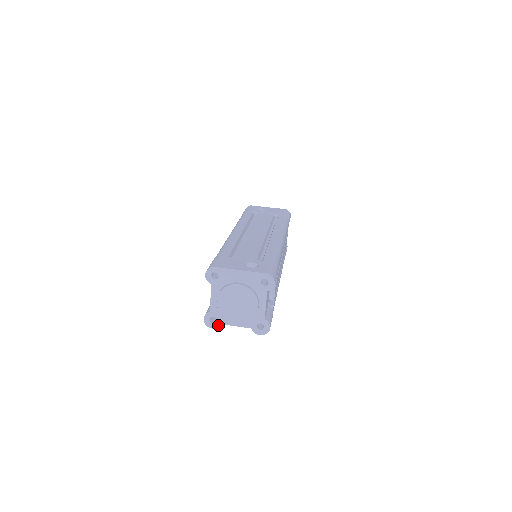
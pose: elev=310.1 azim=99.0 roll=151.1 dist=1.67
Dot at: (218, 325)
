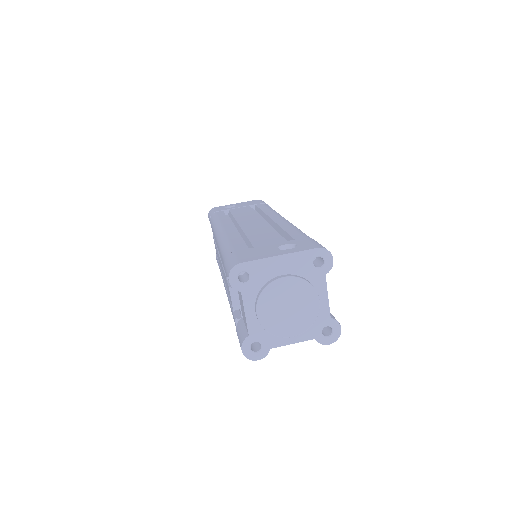
Dot at: (265, 352)
